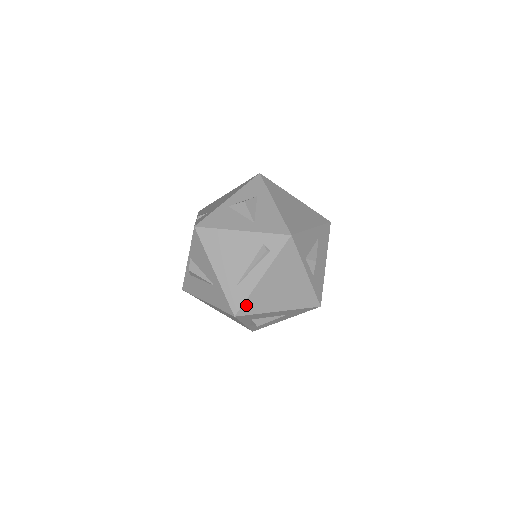
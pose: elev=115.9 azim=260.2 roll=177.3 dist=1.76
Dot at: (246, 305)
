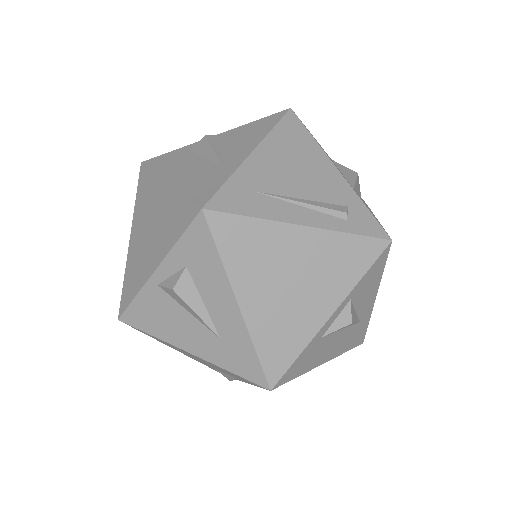
Dot at: (234, 222)
